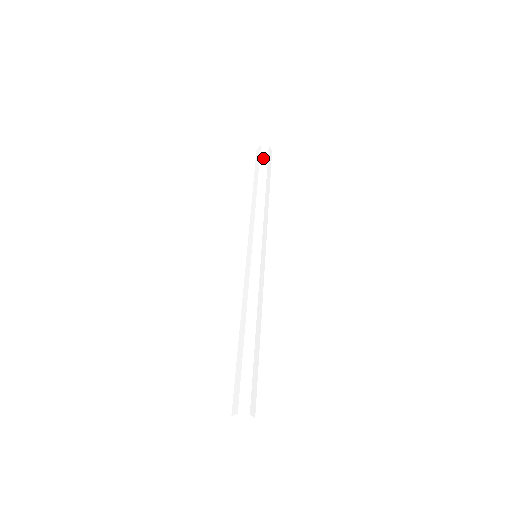
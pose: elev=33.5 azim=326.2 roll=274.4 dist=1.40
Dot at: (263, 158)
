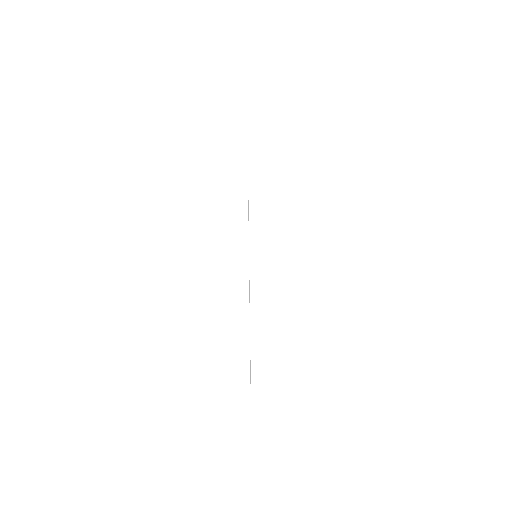
Dot at: (257, 159)
